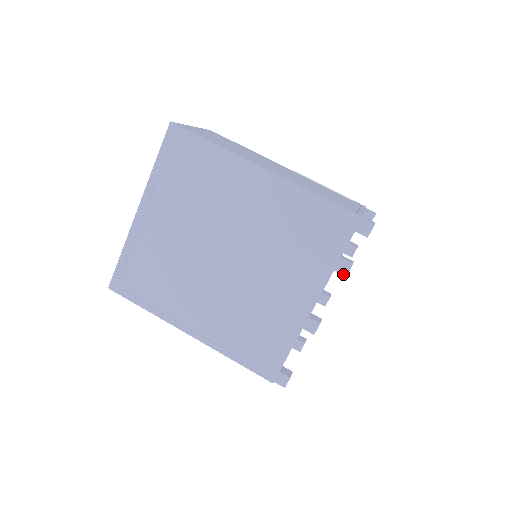
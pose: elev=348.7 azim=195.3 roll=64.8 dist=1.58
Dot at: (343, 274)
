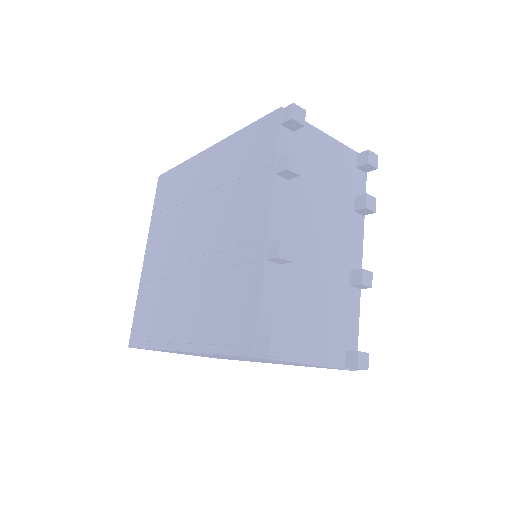
Dot at: (283, 169)
